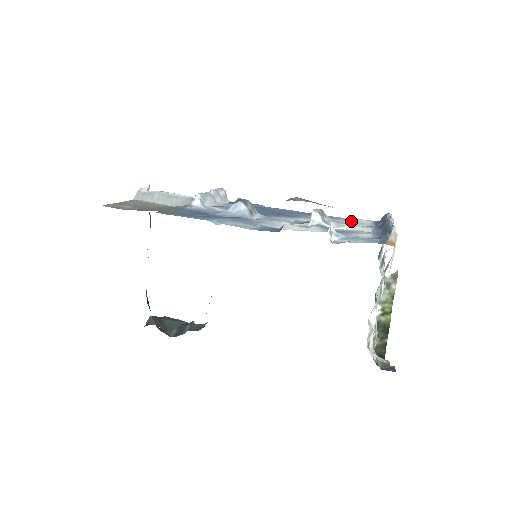
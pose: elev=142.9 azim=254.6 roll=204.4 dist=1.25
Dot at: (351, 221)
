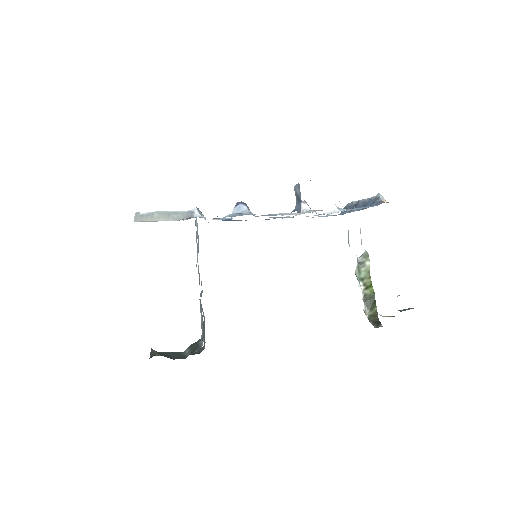
Dot at: occluded
